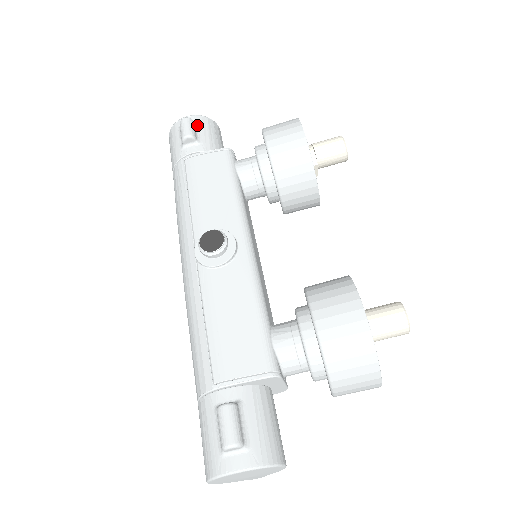
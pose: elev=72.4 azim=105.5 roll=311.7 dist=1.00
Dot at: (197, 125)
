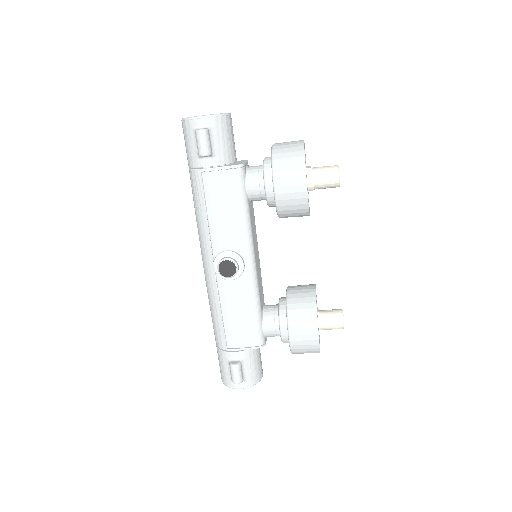
Dot at: (211, 132)
